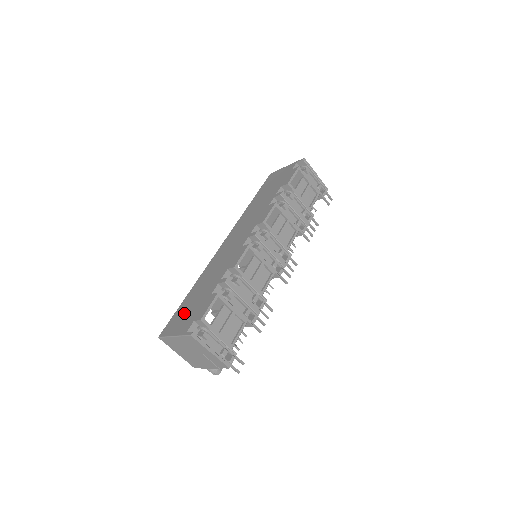
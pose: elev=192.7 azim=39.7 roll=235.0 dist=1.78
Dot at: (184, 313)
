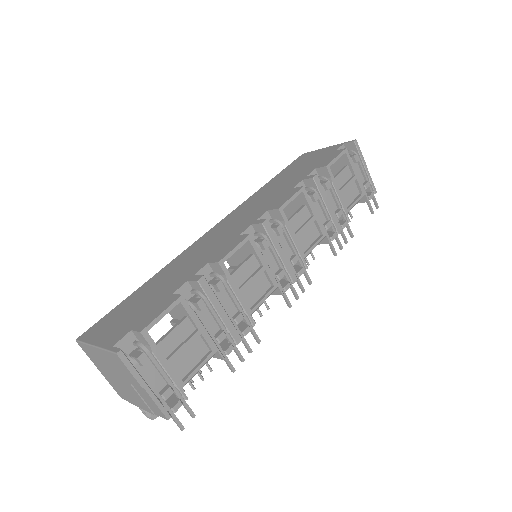
Dot at: (124, 313)
